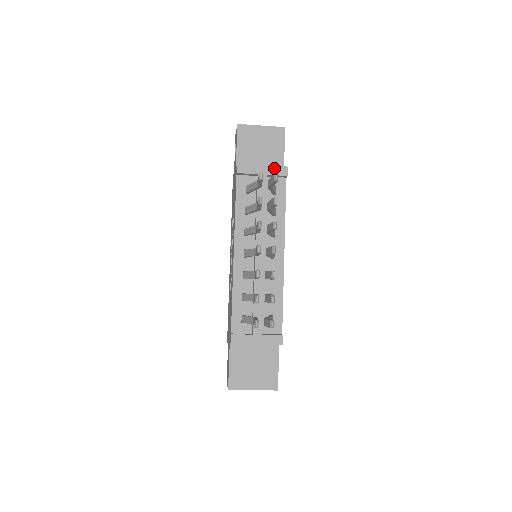
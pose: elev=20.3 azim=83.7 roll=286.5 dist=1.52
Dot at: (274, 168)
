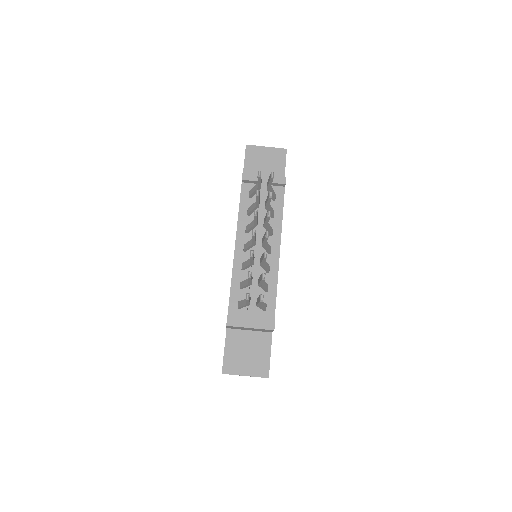
Dot at: (274, 177)
